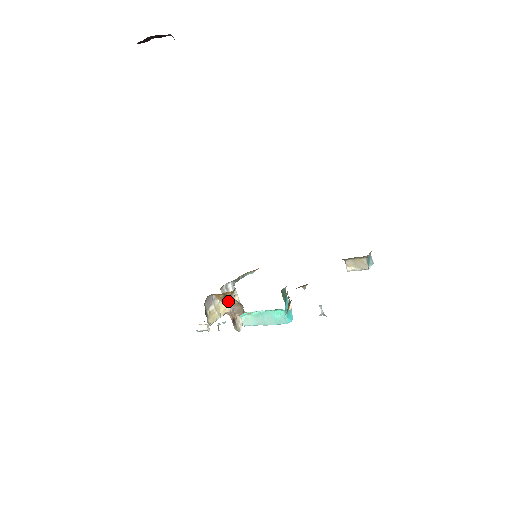
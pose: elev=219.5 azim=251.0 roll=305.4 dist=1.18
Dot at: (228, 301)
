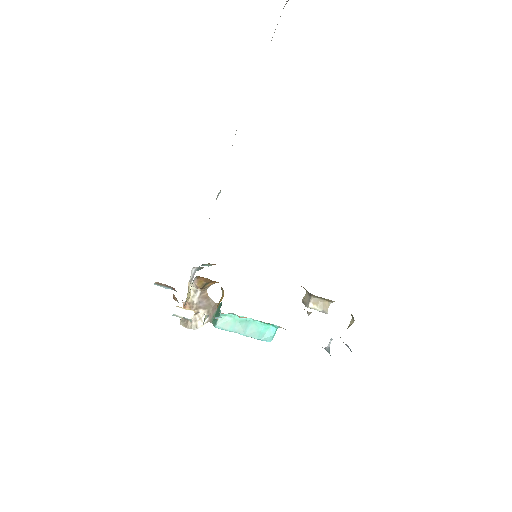
Dot at: (199, 290)
